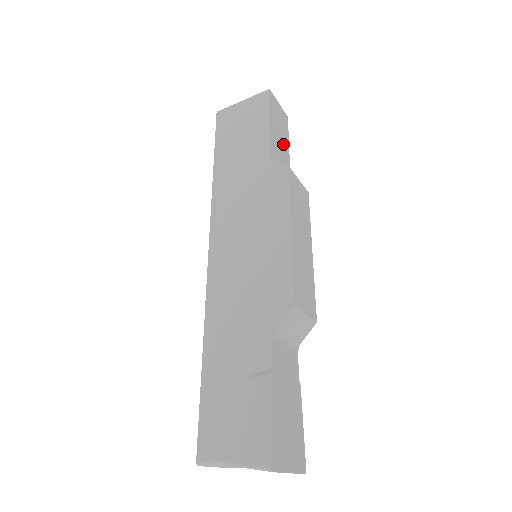
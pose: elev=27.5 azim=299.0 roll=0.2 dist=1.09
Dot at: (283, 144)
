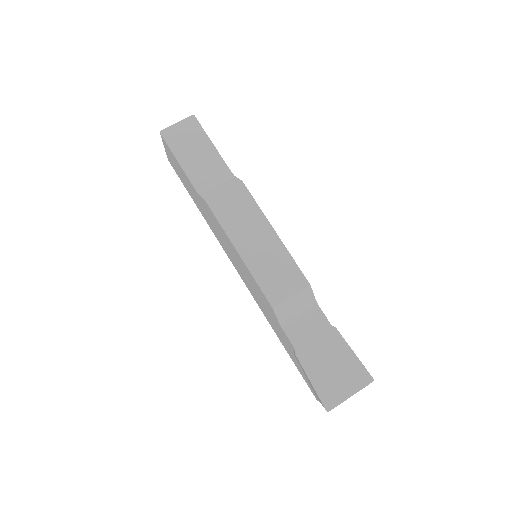
Dot at: (205, 154)
